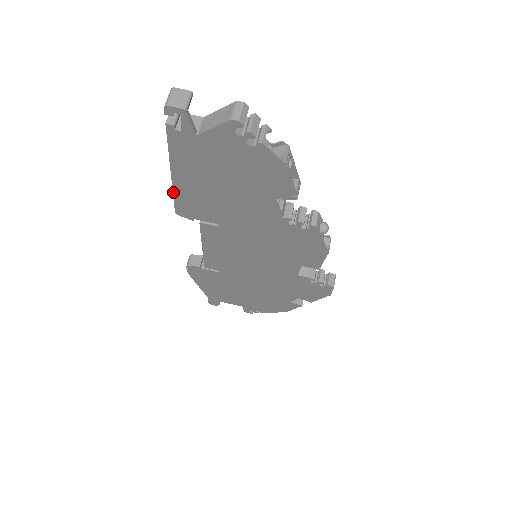
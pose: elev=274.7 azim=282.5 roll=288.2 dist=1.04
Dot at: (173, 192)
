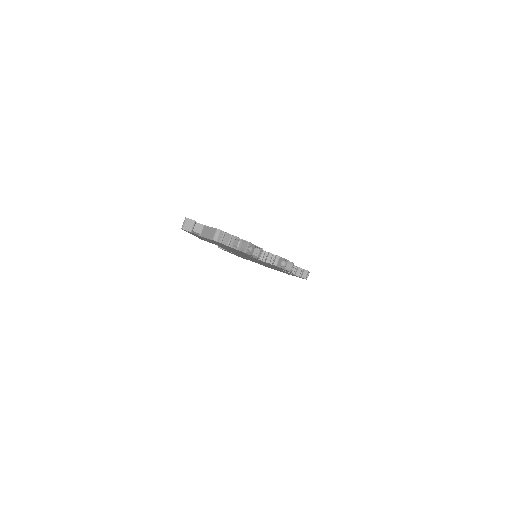
Dot at: occluded
